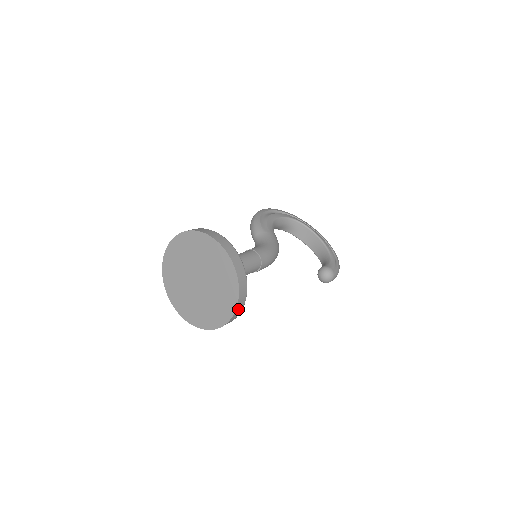
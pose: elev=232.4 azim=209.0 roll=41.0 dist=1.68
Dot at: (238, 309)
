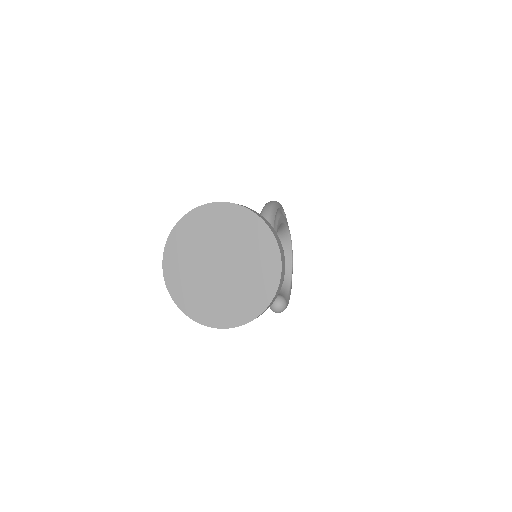
Dot at: (236, 326)
